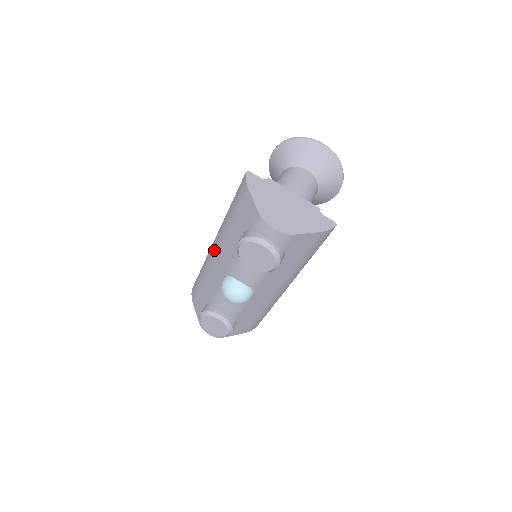
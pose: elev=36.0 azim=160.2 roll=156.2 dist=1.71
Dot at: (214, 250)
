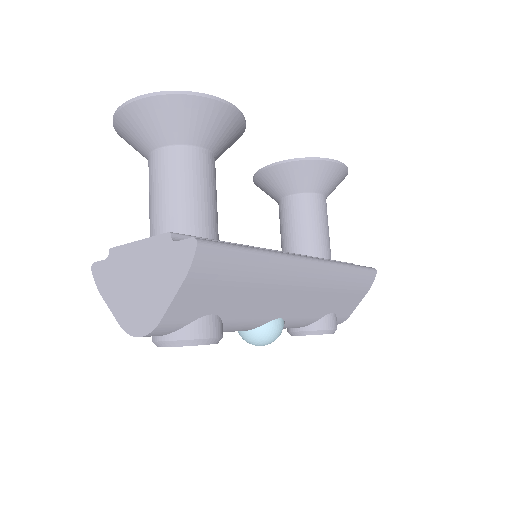
Dot at: occluded
